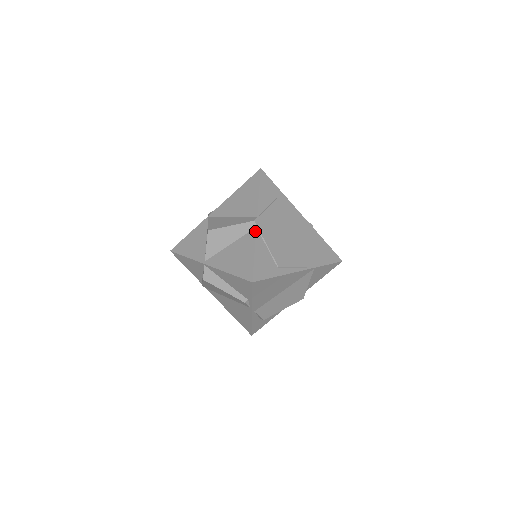
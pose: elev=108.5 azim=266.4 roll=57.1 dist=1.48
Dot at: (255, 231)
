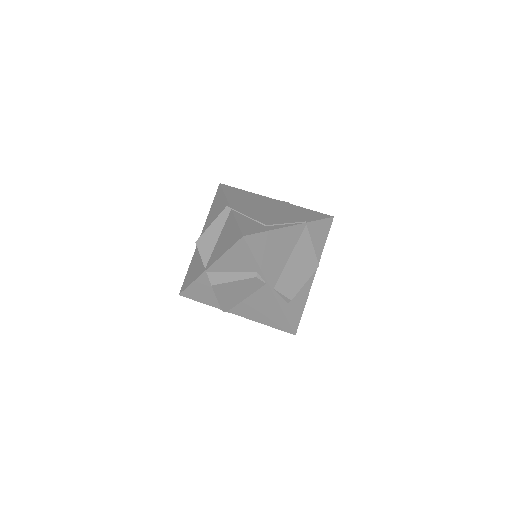
Dot at: (231, 212)
